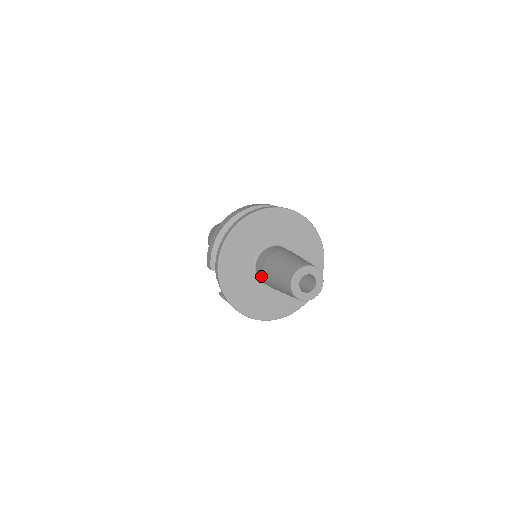
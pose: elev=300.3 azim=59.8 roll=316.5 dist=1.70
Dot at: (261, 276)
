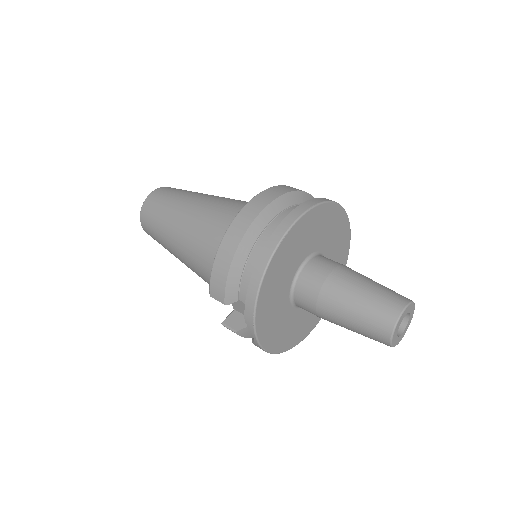
Dot at: (307, 306)
